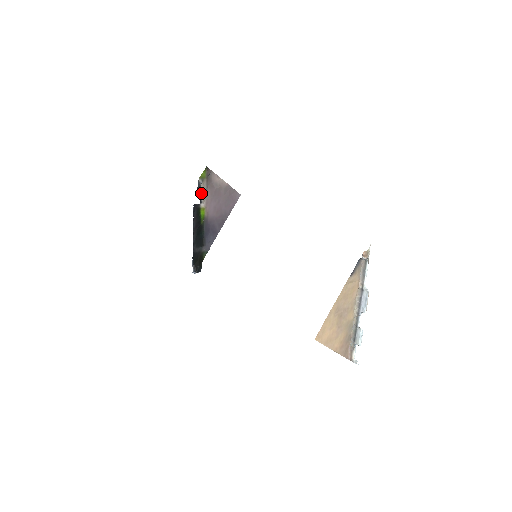
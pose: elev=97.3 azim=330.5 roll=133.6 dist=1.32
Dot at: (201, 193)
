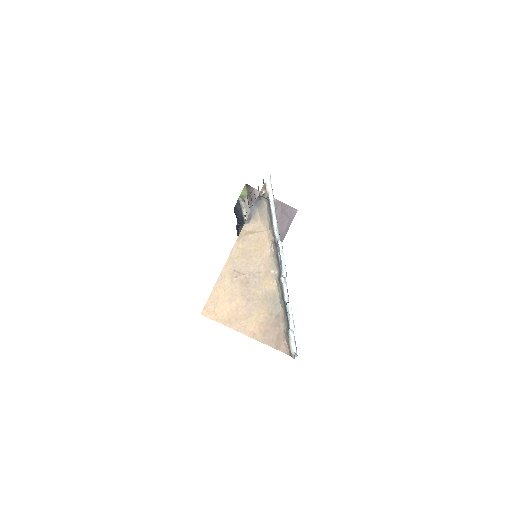
Dot at: (244, 213)
